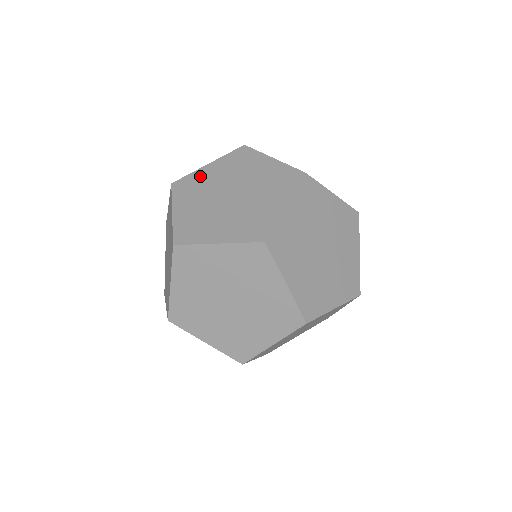
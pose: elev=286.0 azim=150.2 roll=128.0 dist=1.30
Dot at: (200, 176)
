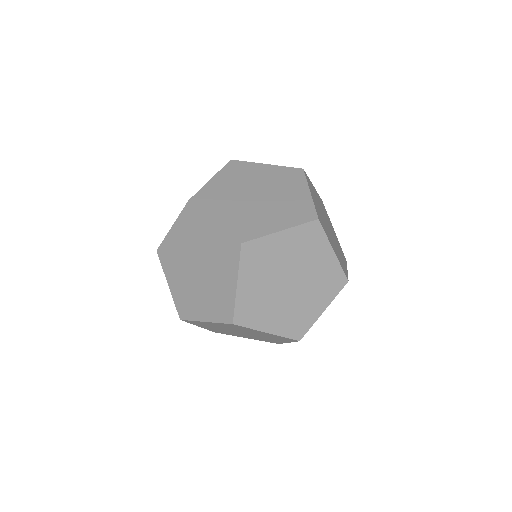
Dot at: occluded
